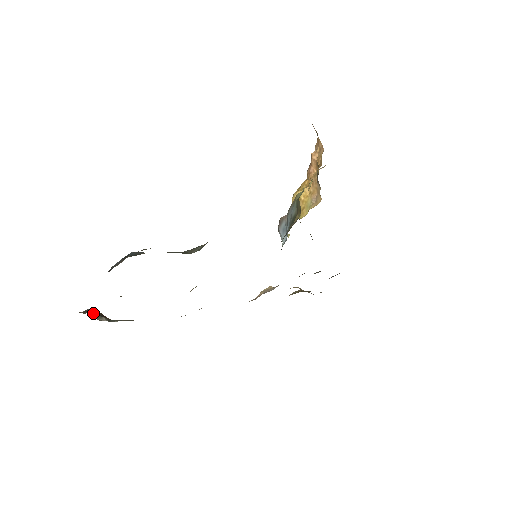
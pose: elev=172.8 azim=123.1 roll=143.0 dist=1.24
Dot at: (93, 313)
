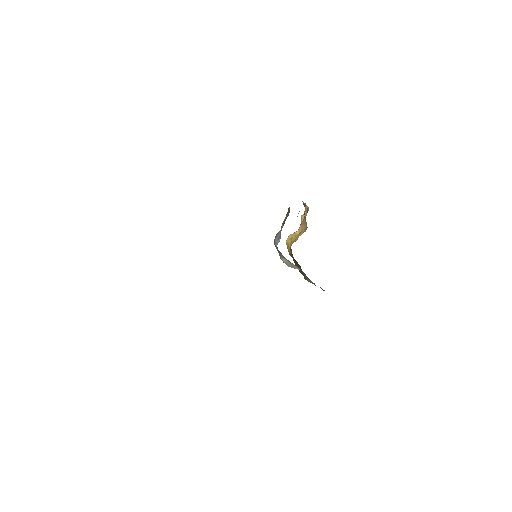
Dot at: occluded
